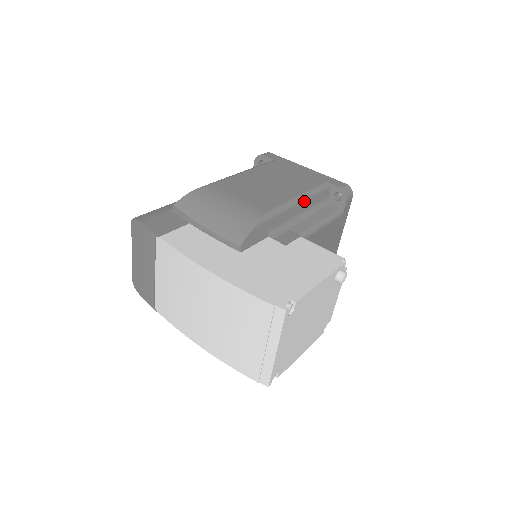
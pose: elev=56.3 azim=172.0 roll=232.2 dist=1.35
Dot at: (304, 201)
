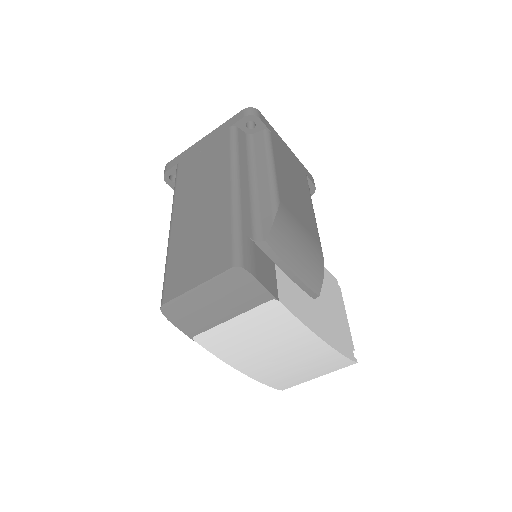
Dot at: occluded
